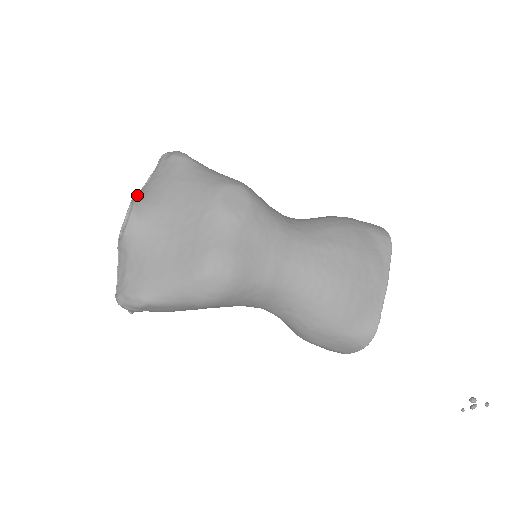
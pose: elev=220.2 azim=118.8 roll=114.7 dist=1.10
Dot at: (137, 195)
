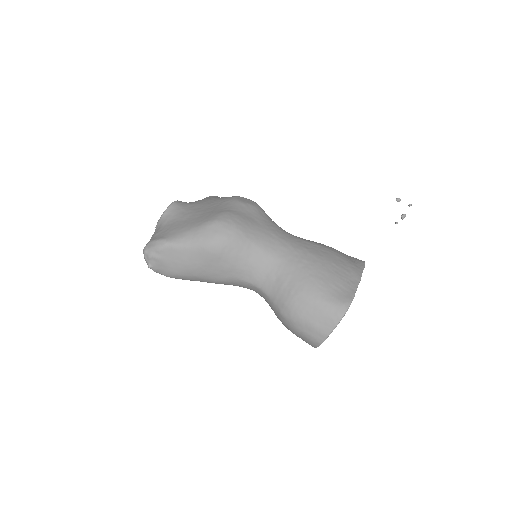
Dot at: occluded
